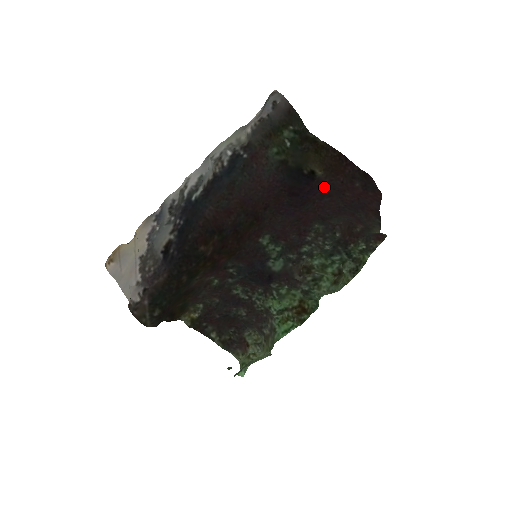
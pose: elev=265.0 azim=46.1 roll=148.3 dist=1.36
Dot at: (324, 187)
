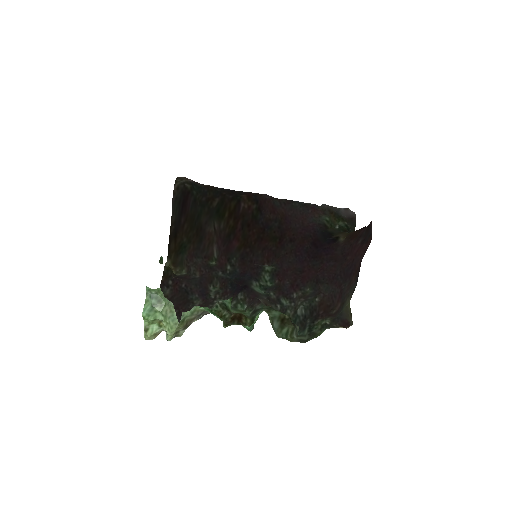
Dot at: (337, 251)
